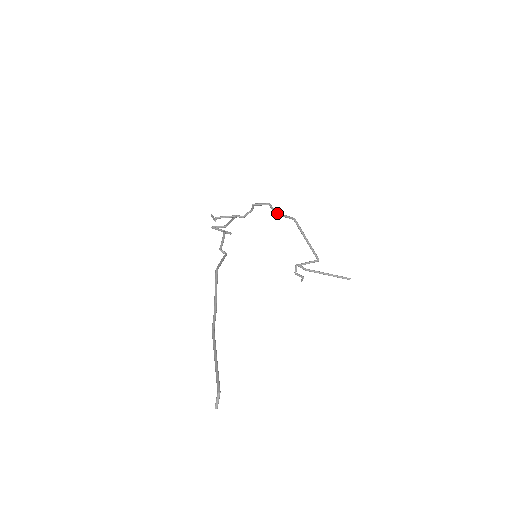
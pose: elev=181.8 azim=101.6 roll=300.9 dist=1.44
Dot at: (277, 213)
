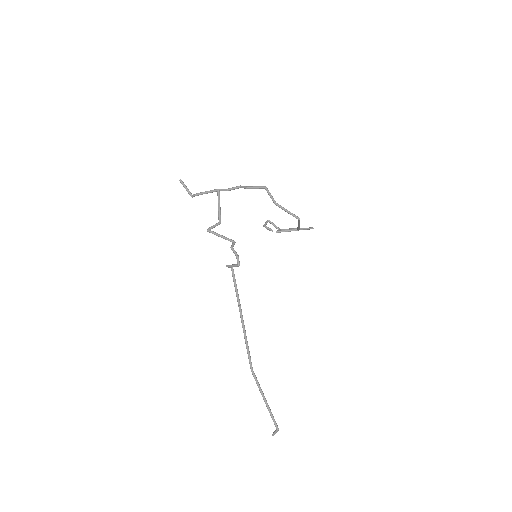
Dot at: (278, 205)
